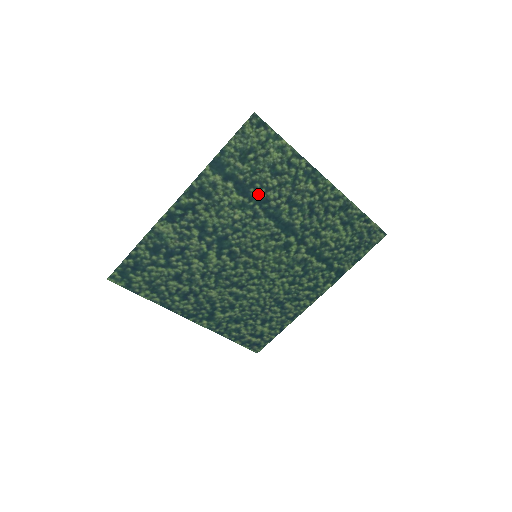
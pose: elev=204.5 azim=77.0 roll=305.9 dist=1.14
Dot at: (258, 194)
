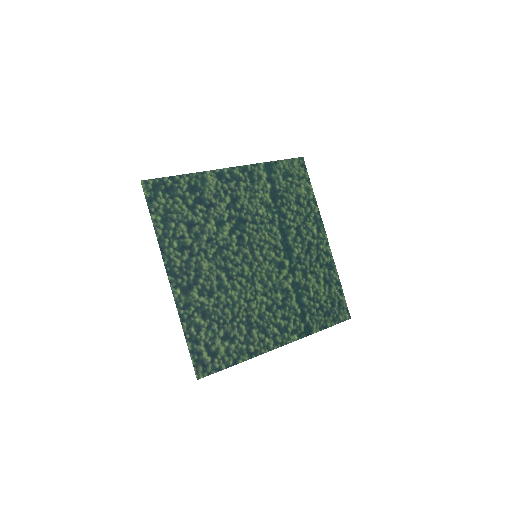
Dot at: (281, 207)
